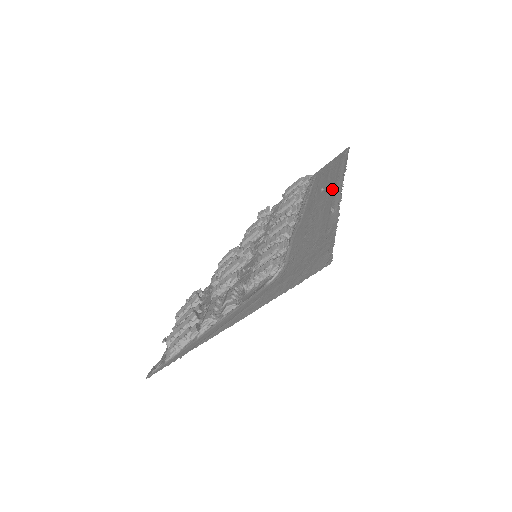
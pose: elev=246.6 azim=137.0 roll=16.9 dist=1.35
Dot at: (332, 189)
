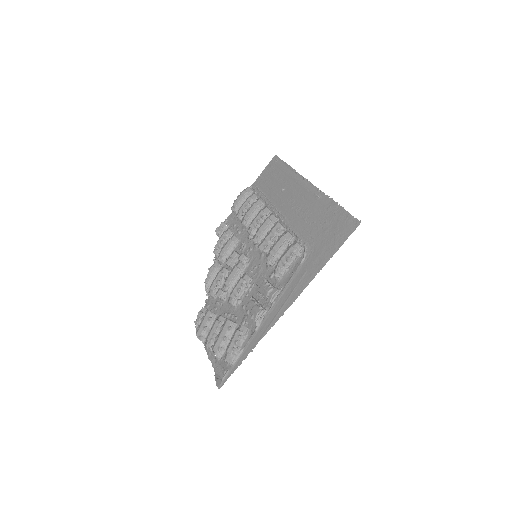
Dot at: (296, 185)
